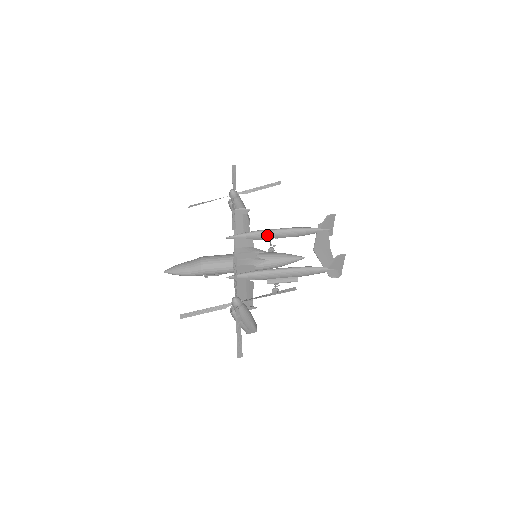
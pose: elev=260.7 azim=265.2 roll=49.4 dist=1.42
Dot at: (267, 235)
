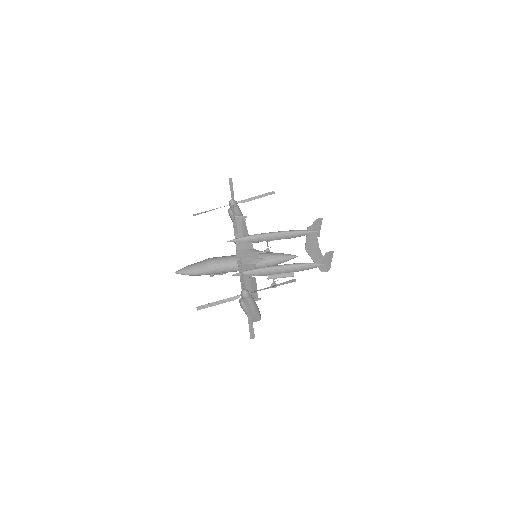
Dot at: (264, 238)
